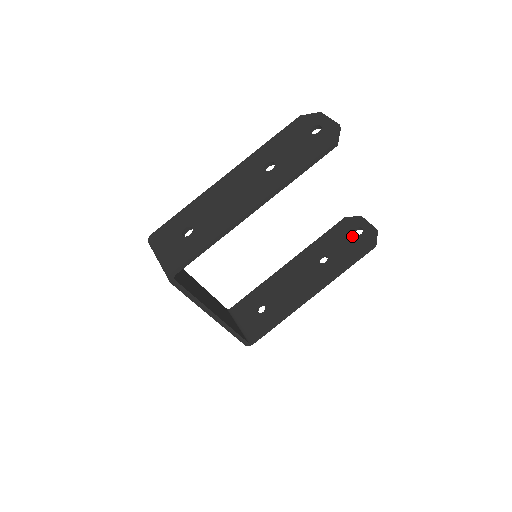
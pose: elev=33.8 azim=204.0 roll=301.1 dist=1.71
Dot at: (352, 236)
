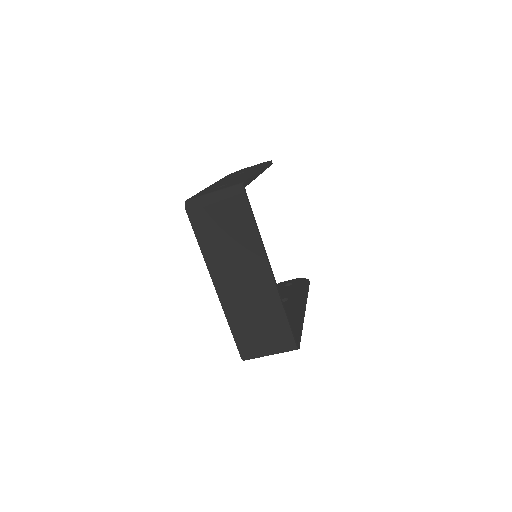
Dot at: (288, 287)
